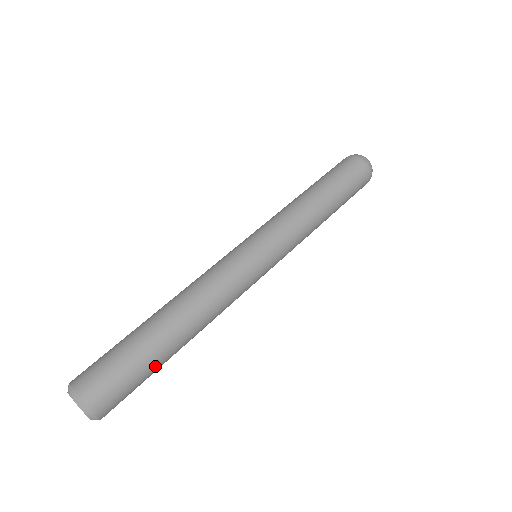
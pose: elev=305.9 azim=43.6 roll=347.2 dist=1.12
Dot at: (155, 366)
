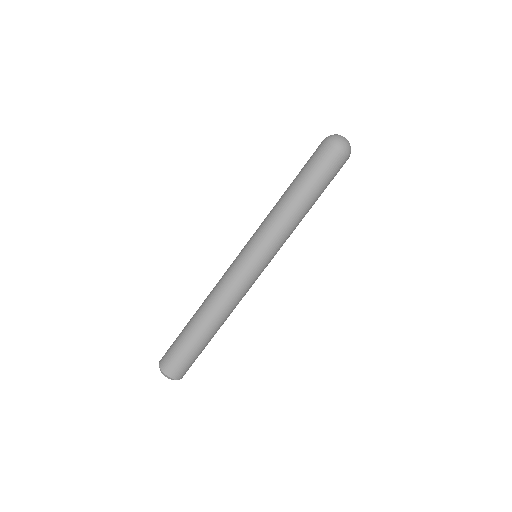
Dot at: occluded
